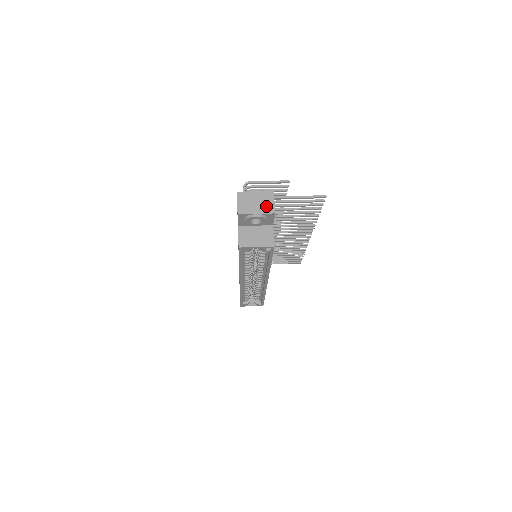
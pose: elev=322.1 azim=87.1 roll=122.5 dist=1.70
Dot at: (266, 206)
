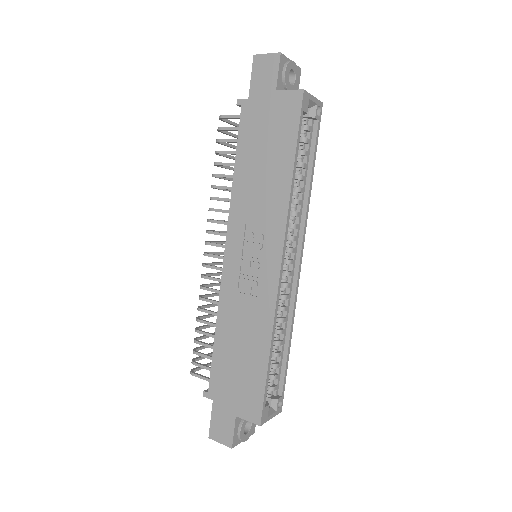
Dot at: occluded
